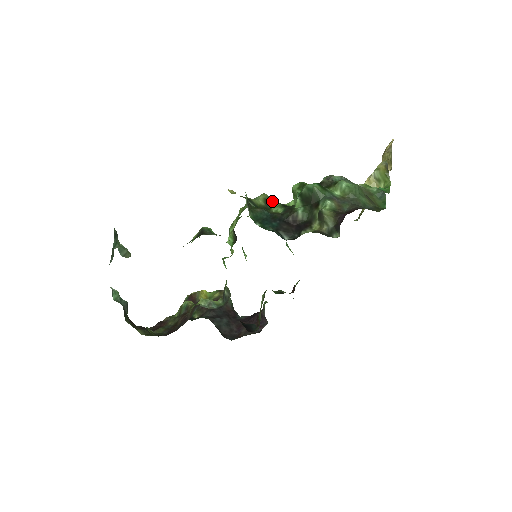
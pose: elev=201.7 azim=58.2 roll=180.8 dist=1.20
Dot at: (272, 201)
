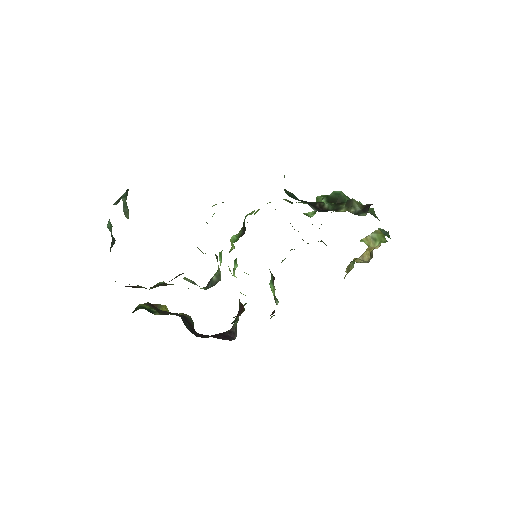
Dot at: occluded
